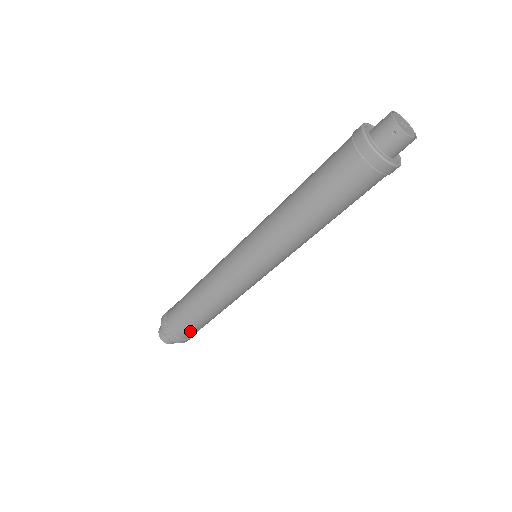
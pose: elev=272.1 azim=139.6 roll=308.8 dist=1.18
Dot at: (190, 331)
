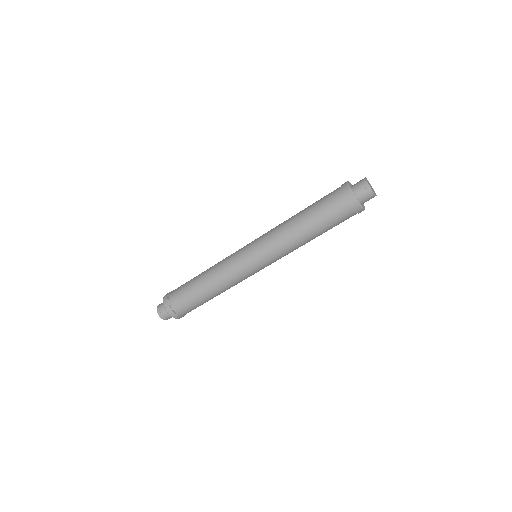
Dot at: (187, 308)
